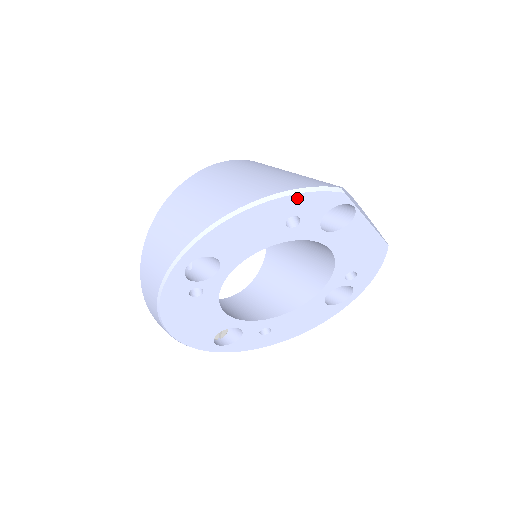
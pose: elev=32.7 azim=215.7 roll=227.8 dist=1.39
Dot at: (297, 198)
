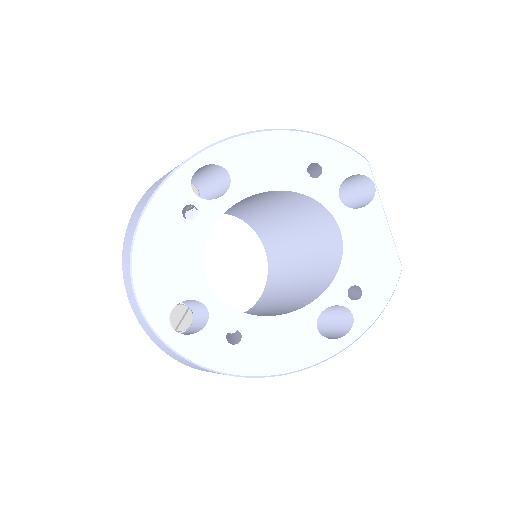
Dot at: (326, 143)
